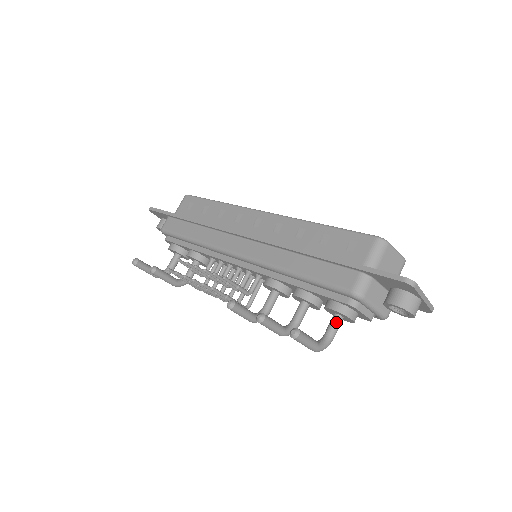
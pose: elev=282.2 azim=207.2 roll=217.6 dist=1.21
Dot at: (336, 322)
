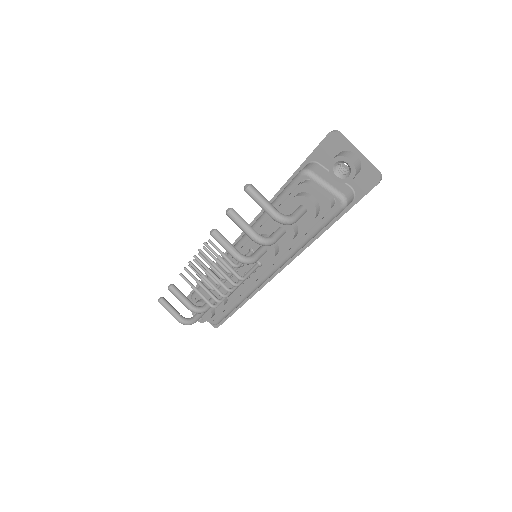
Dot at: (298, 208)
